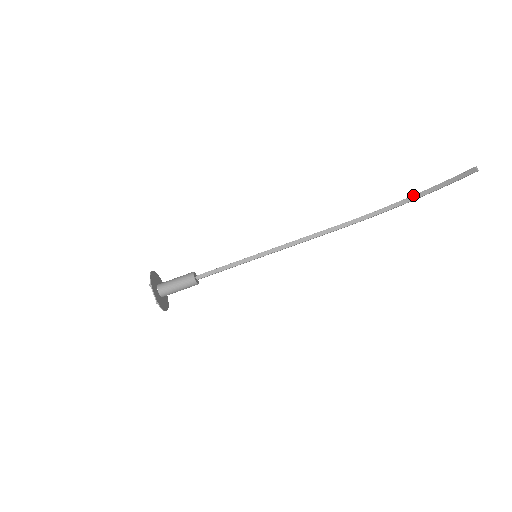
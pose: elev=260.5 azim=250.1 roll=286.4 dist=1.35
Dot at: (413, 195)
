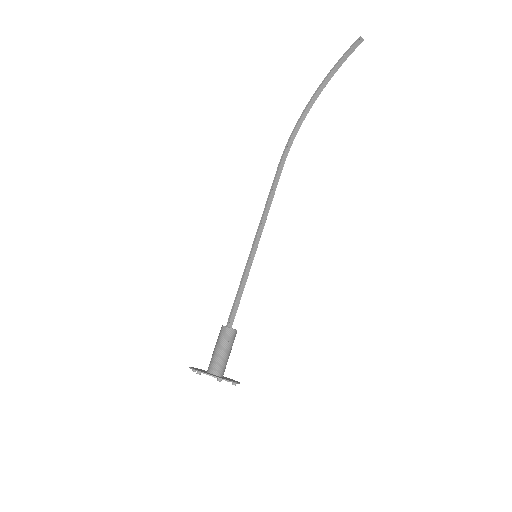
Dot at: (316, 93)
